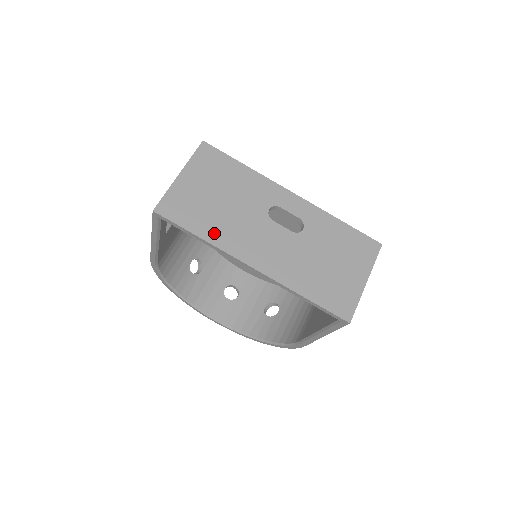
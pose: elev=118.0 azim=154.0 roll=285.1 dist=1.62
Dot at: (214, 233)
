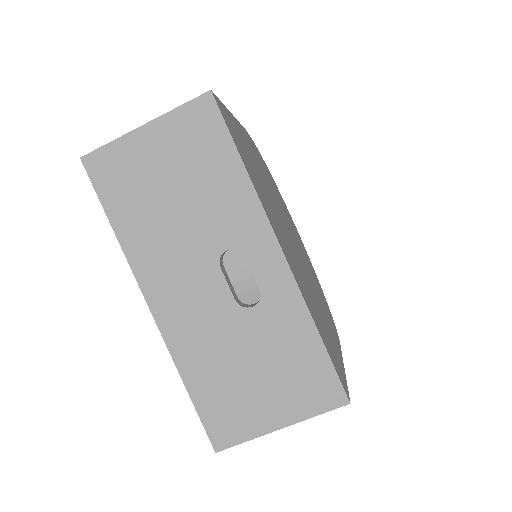
Dot at: (133, 234)
